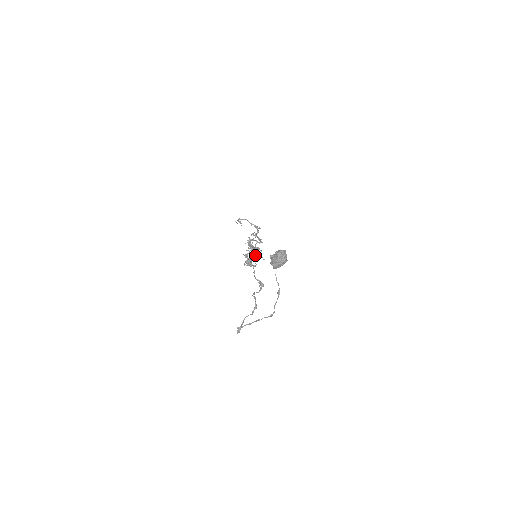
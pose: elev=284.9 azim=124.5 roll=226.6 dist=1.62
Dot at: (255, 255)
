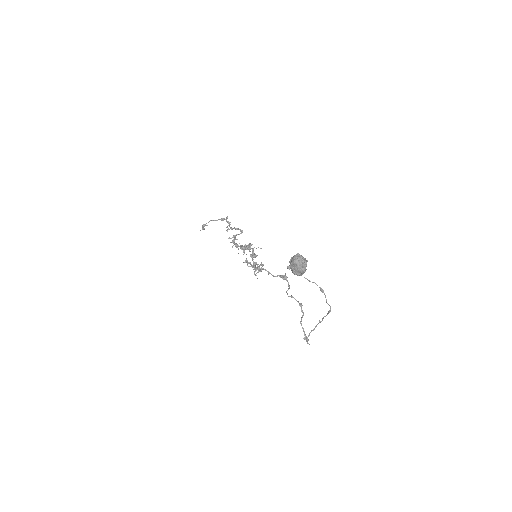
Dot at: (253, 255)
